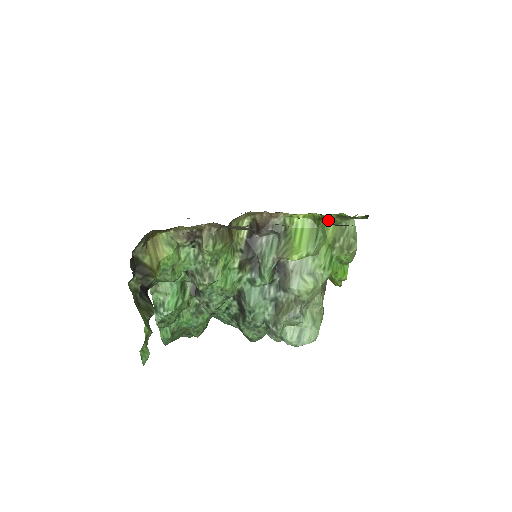
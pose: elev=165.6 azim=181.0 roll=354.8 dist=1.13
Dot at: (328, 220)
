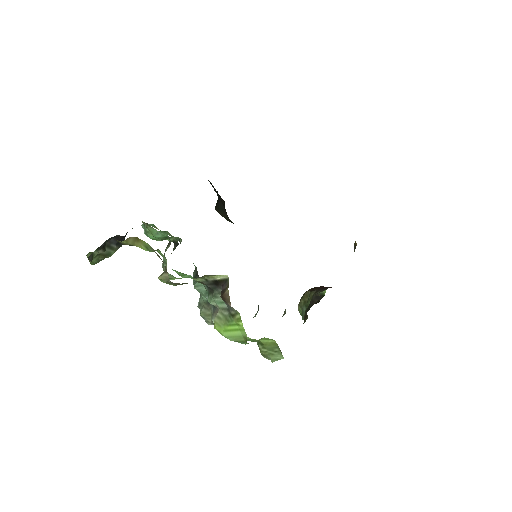
Dot at: occluded
